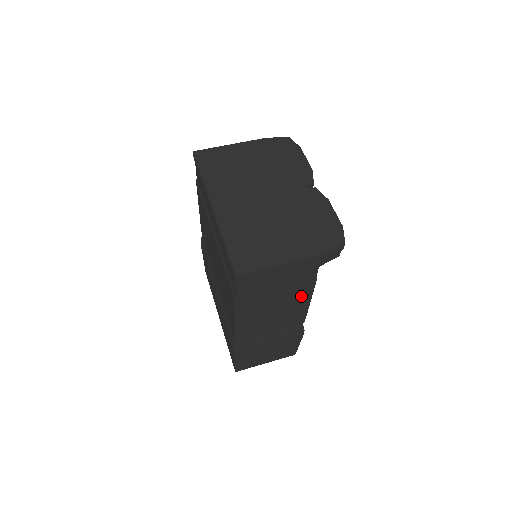
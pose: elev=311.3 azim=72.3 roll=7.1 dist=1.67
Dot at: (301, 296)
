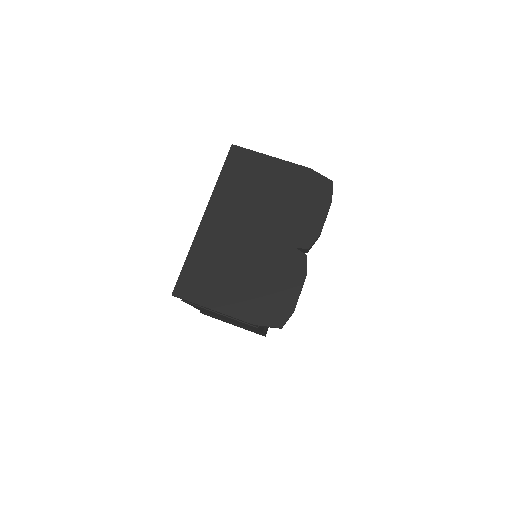
Dot at: occluded
